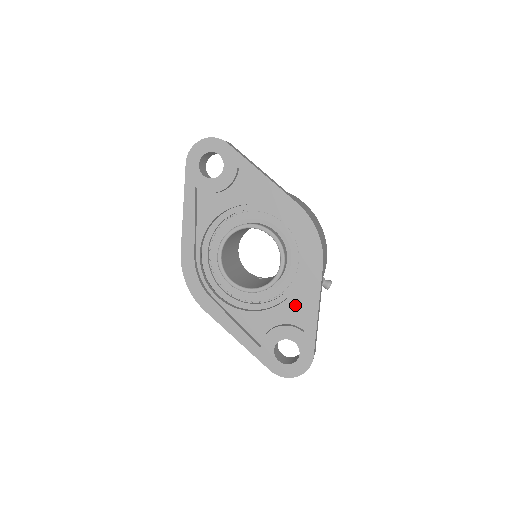
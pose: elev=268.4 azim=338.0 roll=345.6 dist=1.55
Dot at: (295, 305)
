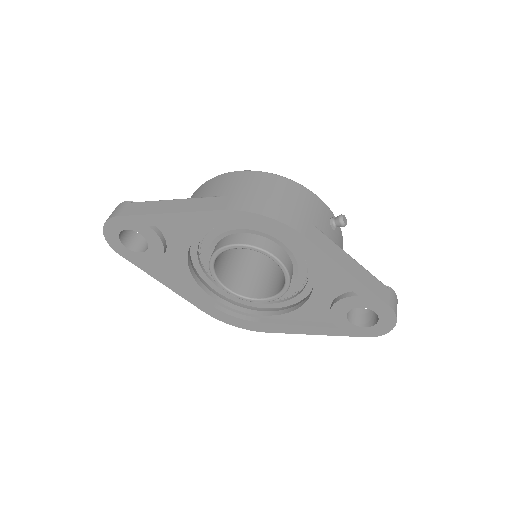
Dot at: (326, 279)
